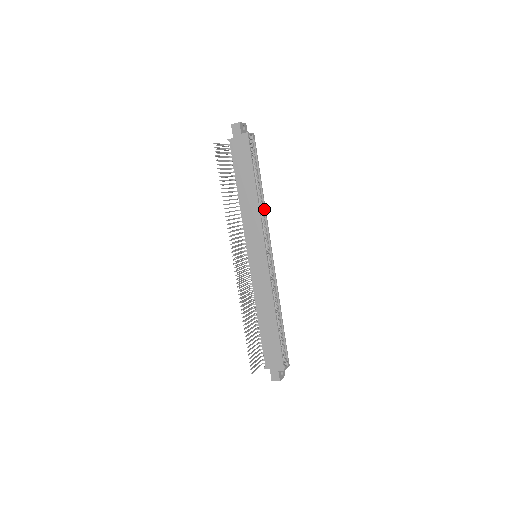
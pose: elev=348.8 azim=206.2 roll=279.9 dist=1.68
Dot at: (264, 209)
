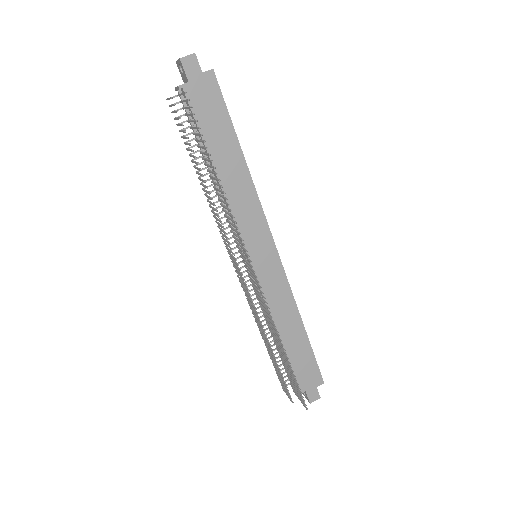
Dot at: occluded
